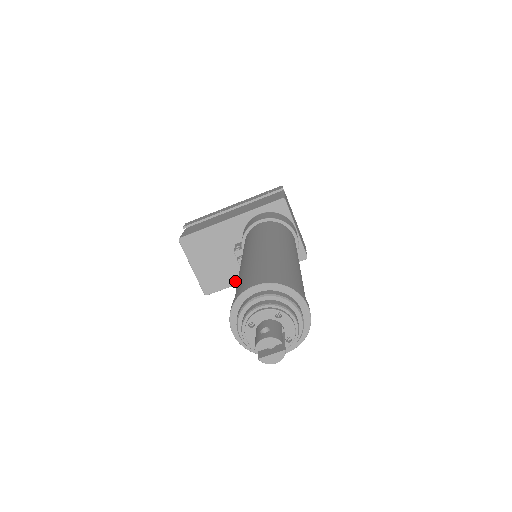
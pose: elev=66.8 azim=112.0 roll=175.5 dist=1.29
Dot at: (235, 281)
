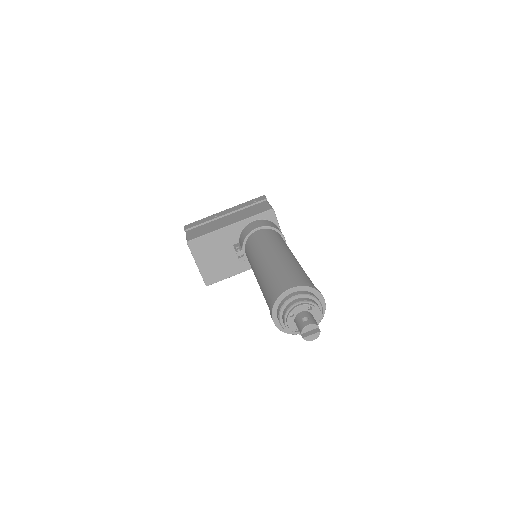
Dot at: (231, 274)
